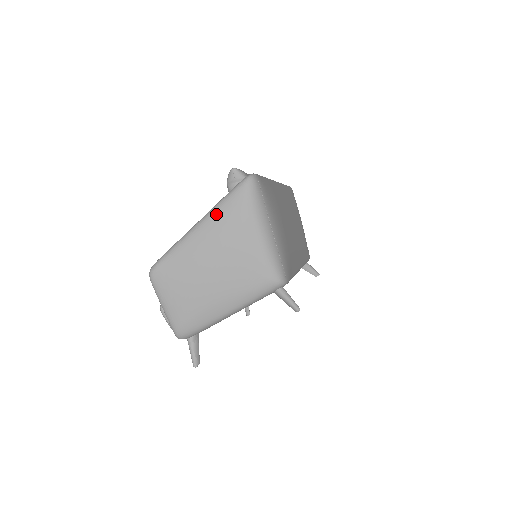
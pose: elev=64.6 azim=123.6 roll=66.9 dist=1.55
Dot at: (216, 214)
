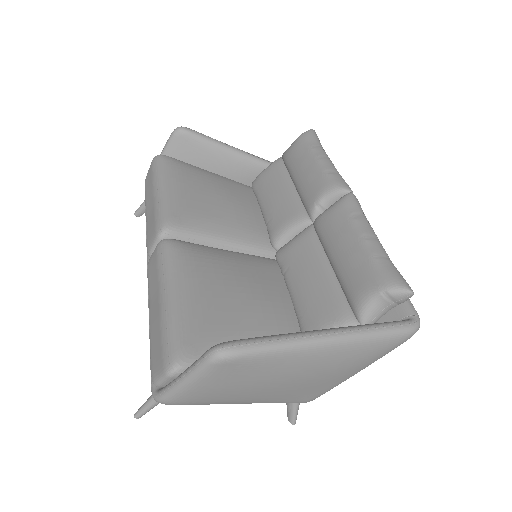
Dot at: (358, 346)
